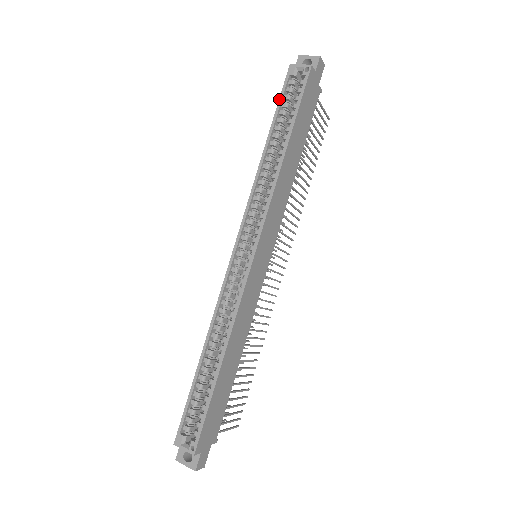
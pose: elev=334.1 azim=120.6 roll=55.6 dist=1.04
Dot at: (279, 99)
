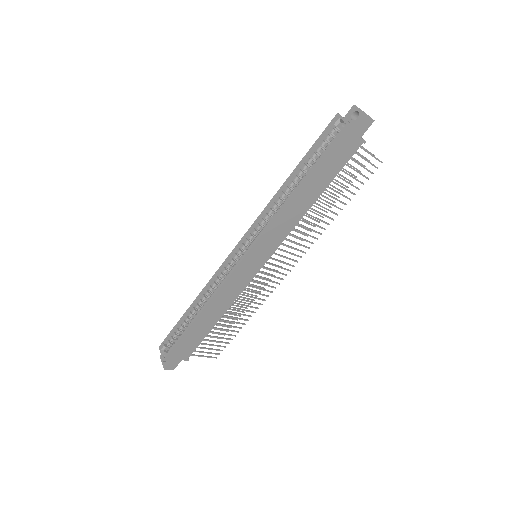
Dot at: (315, 141)
